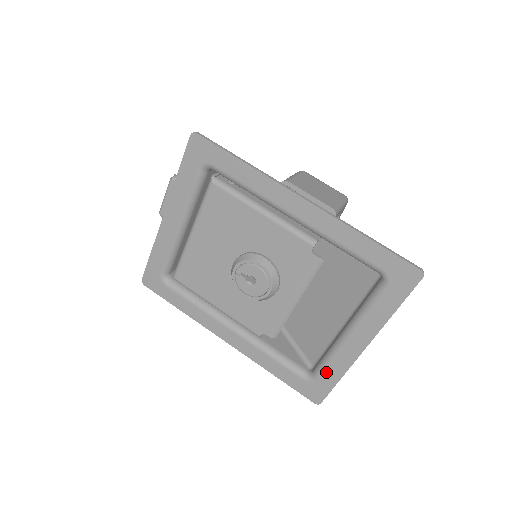
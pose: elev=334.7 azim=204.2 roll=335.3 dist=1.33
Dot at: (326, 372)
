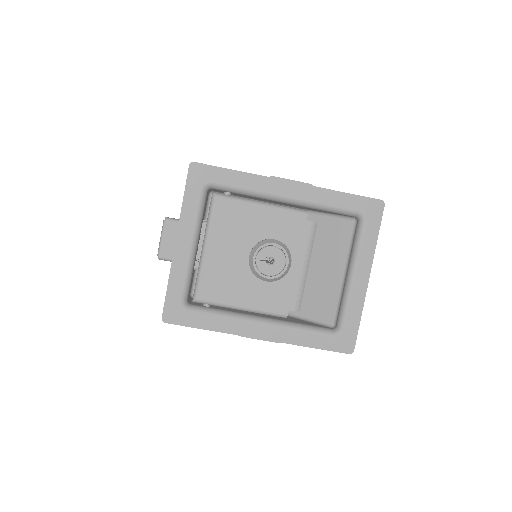
Dot at: (349, 317)
